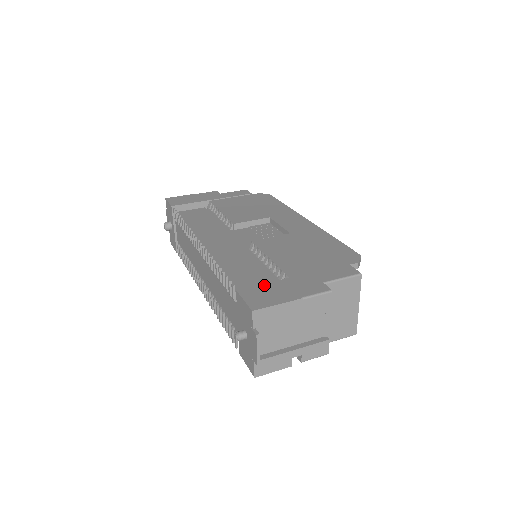
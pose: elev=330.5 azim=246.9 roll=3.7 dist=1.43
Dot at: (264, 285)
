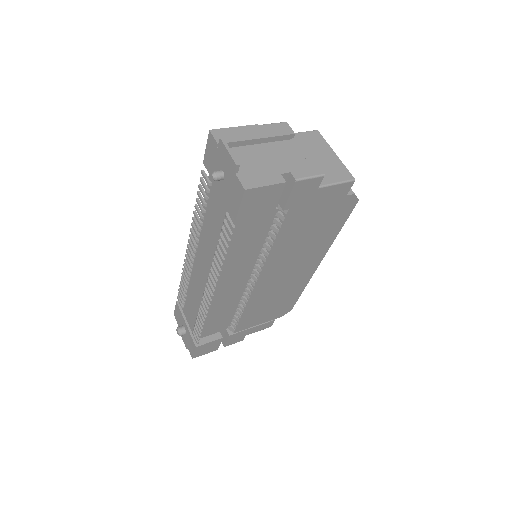
Dot at: occluded
